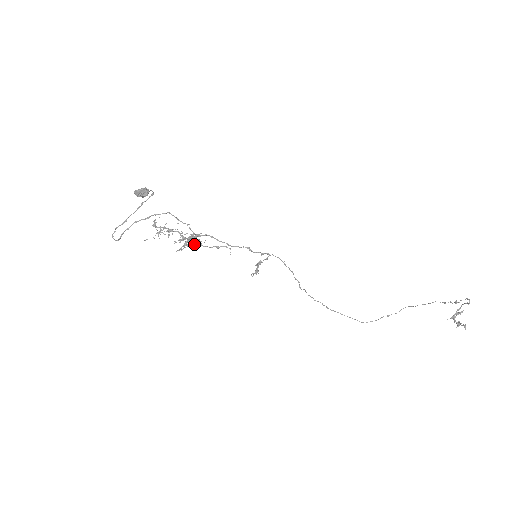
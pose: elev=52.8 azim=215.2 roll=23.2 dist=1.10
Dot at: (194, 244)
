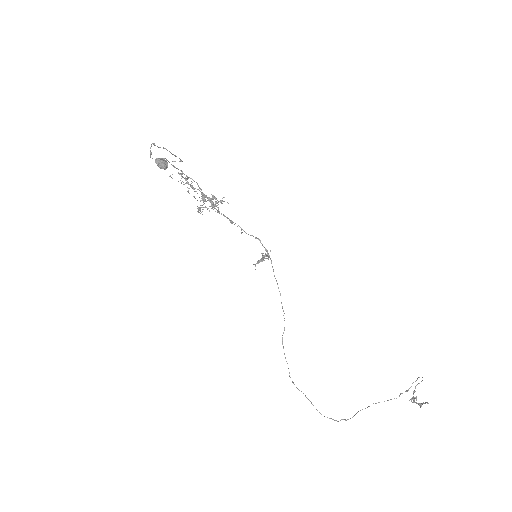
Dot at: (215, 204)
